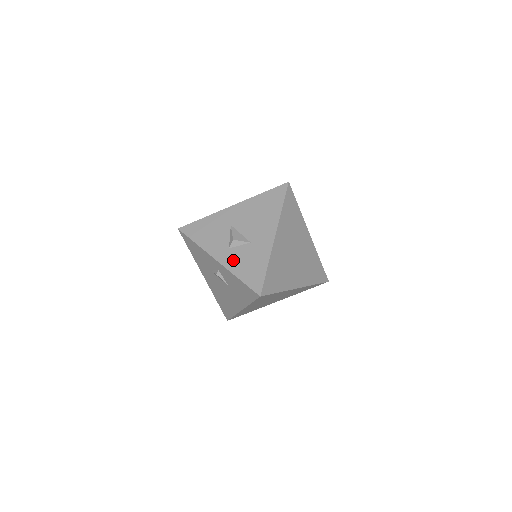
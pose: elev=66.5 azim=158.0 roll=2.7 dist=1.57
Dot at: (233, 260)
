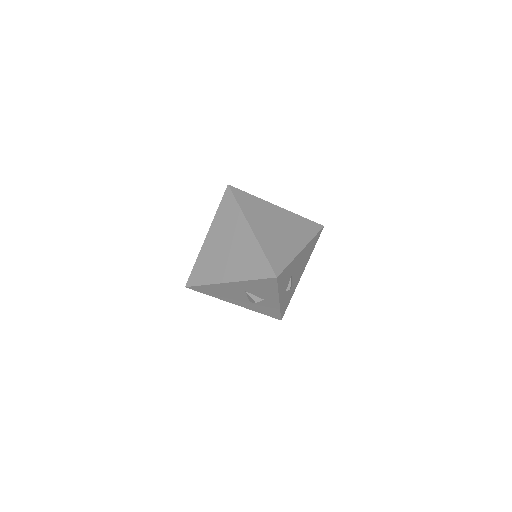
Dot at: occluded
